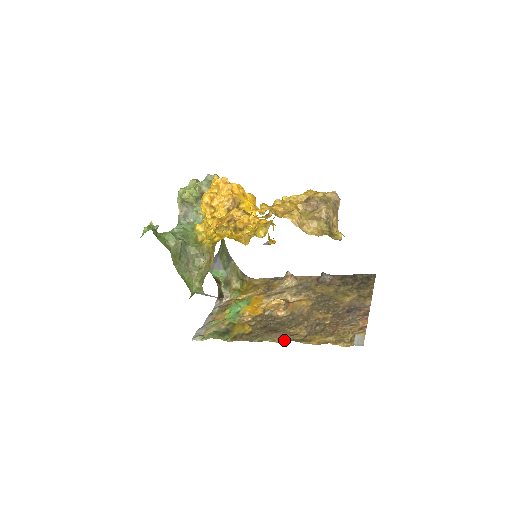
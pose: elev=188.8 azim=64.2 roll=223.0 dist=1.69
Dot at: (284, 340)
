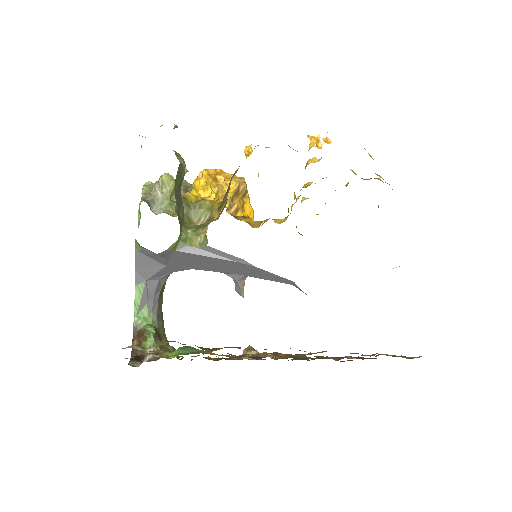
Dot at: occluded
